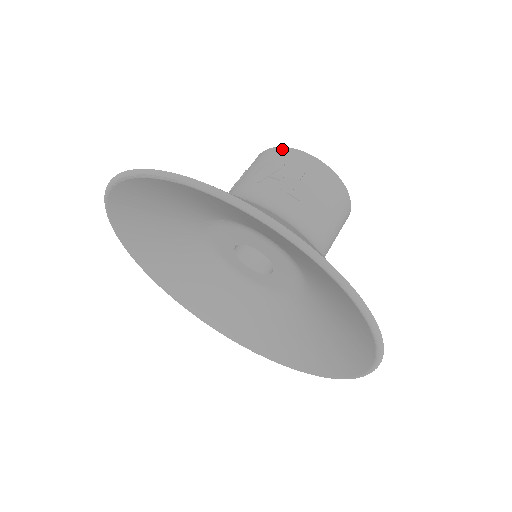
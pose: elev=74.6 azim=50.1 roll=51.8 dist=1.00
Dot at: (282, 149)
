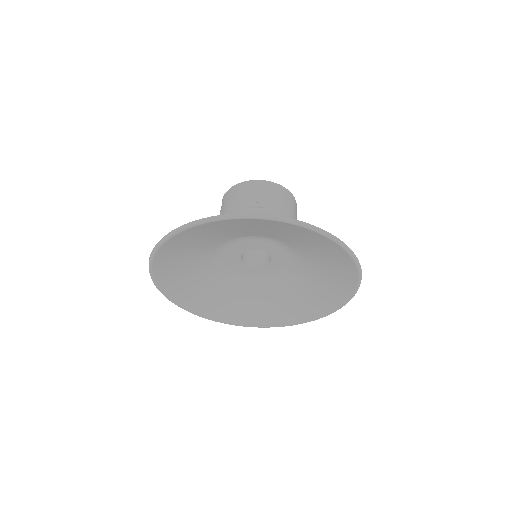
Dot at: (236, 186)
